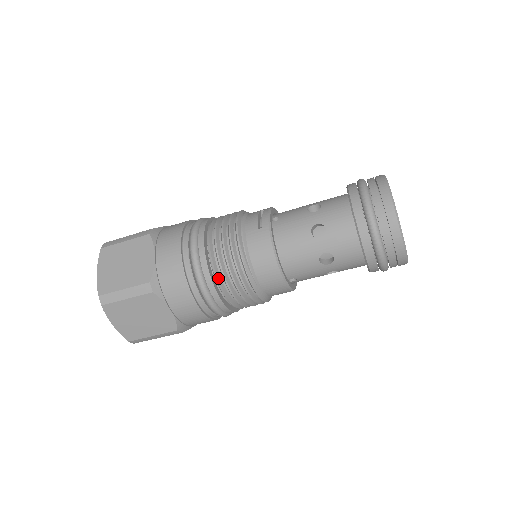
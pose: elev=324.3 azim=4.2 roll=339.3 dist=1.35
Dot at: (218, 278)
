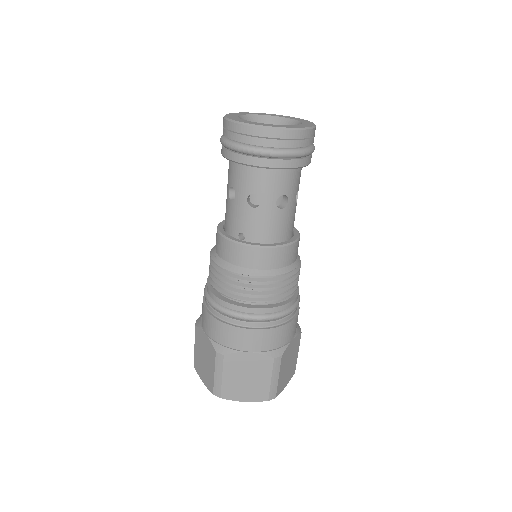
Dot at: (210, 280)
